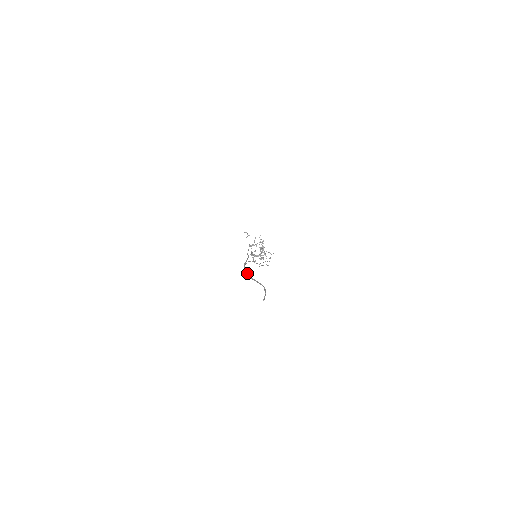
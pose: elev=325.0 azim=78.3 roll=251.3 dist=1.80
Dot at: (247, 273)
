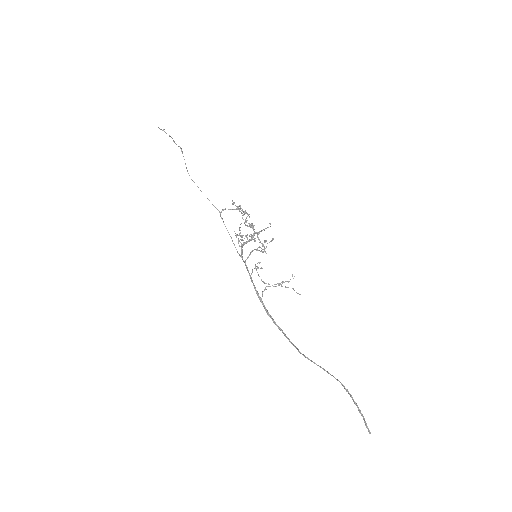
Dot at: occluded
